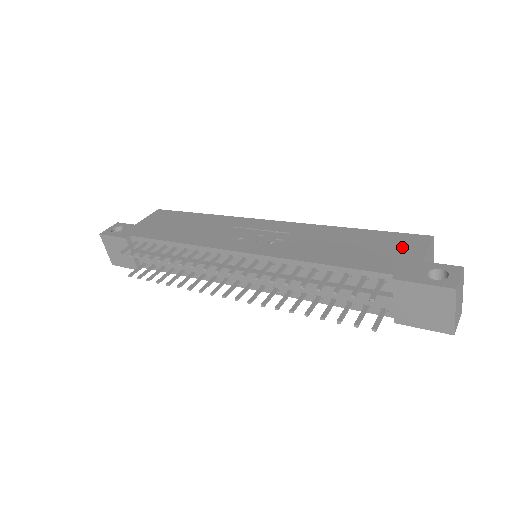
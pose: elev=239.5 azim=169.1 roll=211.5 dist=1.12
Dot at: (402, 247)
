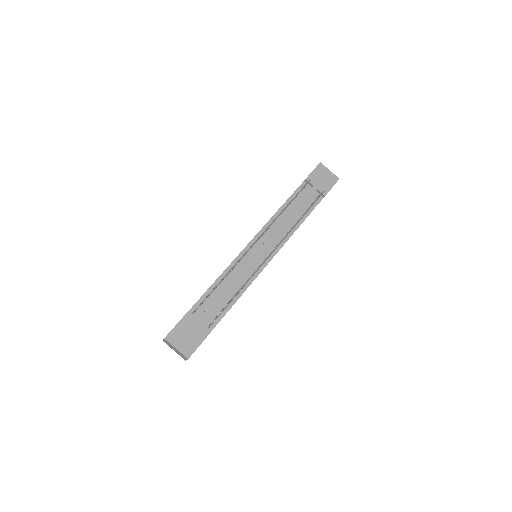
Dot at: occluded
